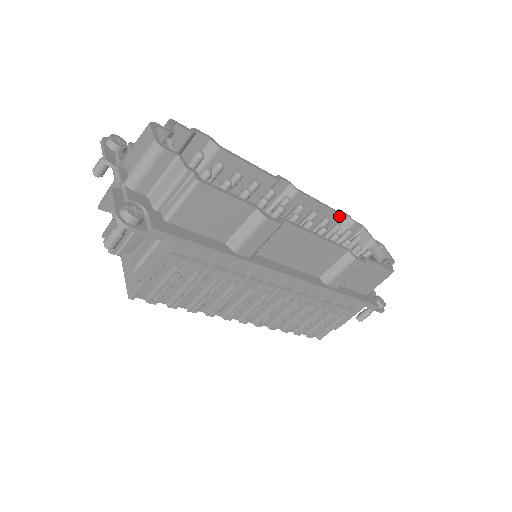
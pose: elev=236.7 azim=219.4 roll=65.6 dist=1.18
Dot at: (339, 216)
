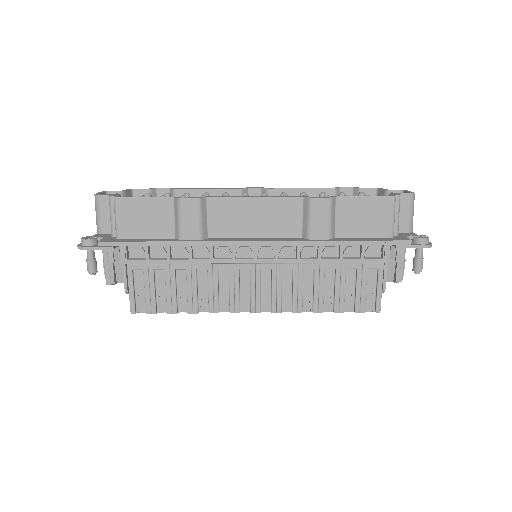
Dot at: occluded
